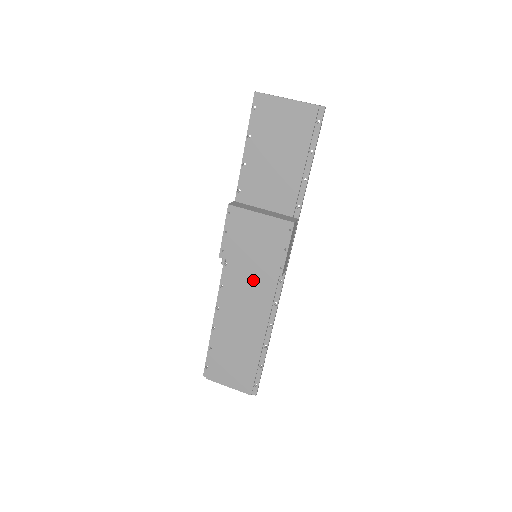
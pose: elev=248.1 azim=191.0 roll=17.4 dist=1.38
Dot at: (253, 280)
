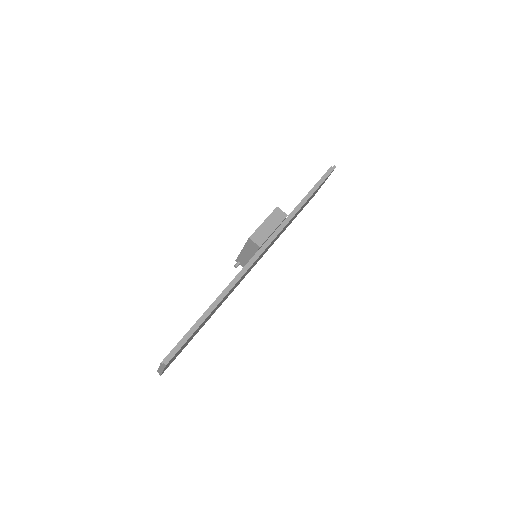
Dot at: occluded
